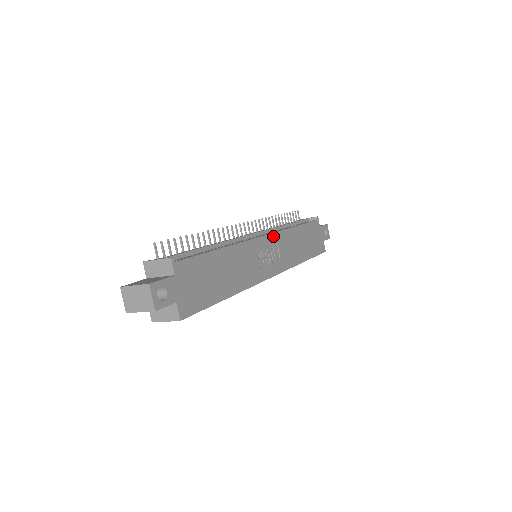
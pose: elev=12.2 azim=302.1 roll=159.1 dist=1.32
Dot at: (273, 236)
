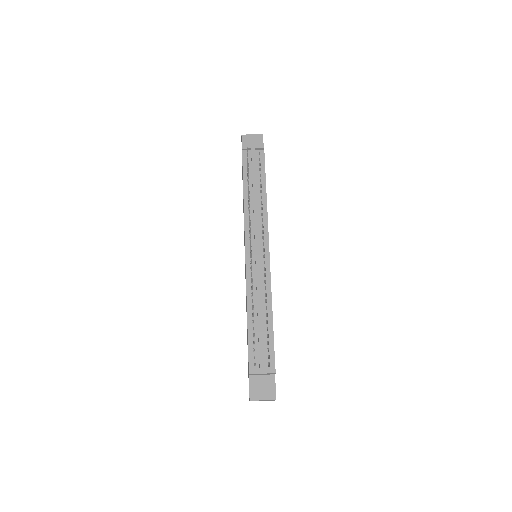
Dot at: (268, 238)
